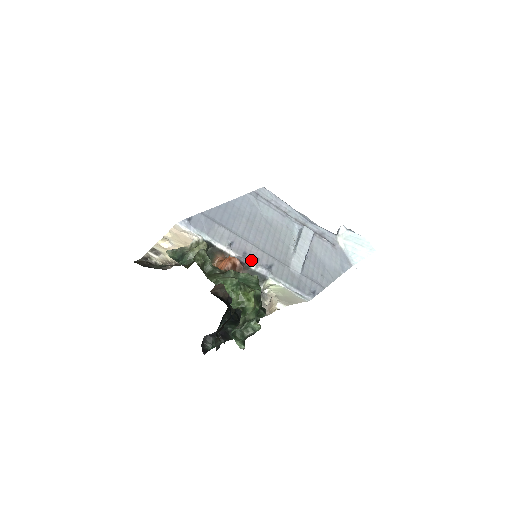
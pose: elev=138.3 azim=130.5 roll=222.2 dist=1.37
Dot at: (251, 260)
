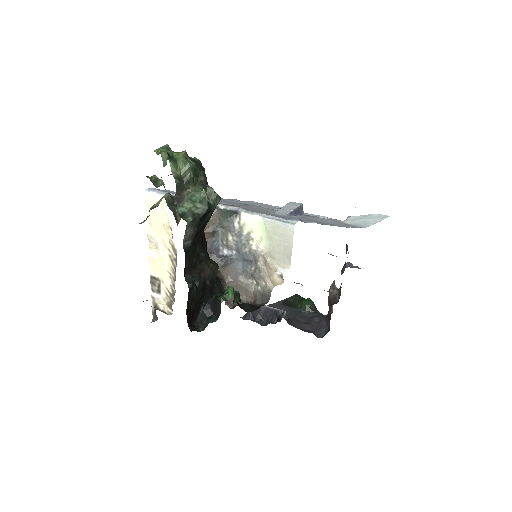
Dot at: (220, 204)
